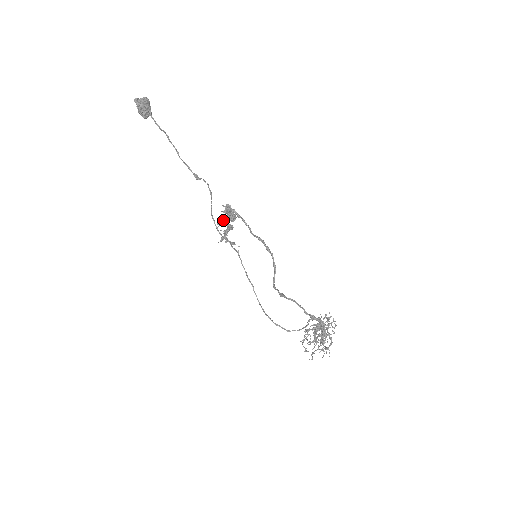
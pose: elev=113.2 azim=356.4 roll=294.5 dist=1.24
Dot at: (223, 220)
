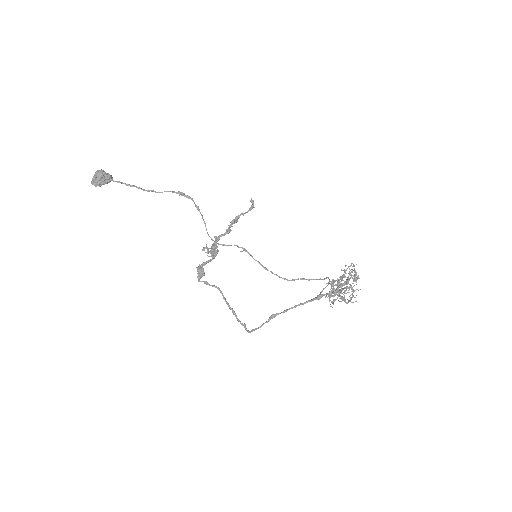
Dot at: occluded
